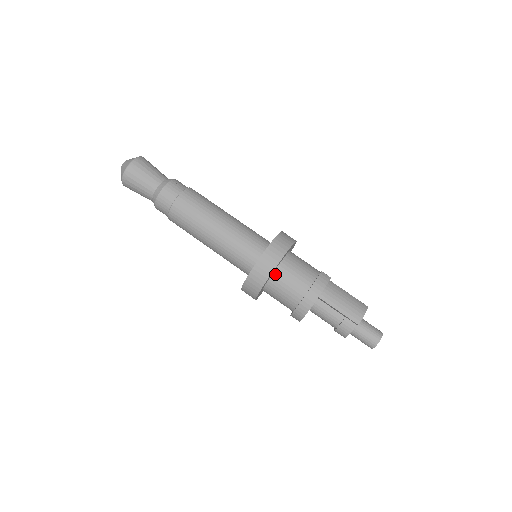
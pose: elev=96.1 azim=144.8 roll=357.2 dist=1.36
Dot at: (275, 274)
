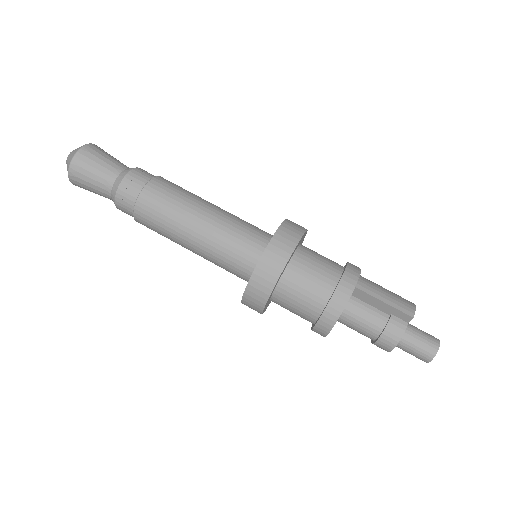
Dot at: (293, 261)
